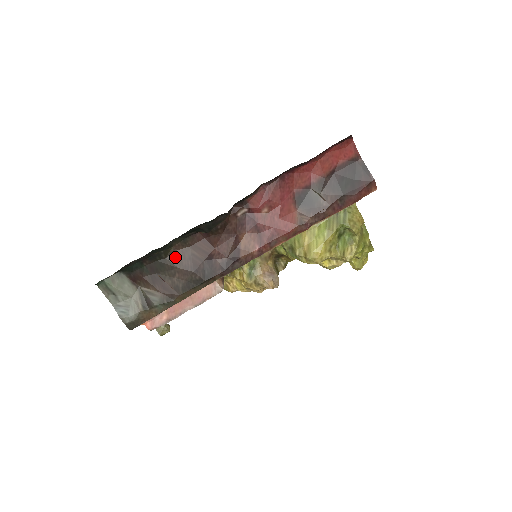
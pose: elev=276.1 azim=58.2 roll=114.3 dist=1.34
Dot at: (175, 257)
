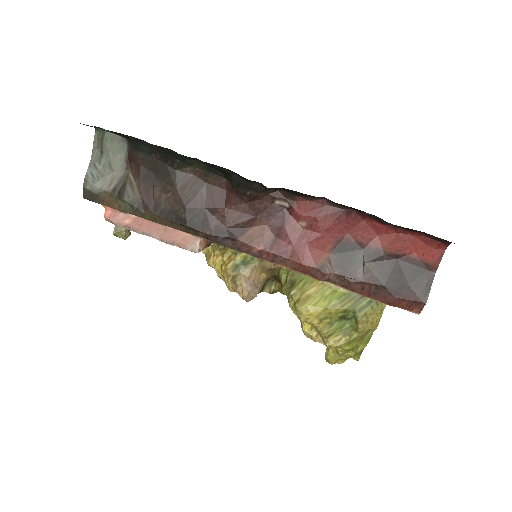
Dot at: (184, 178)
